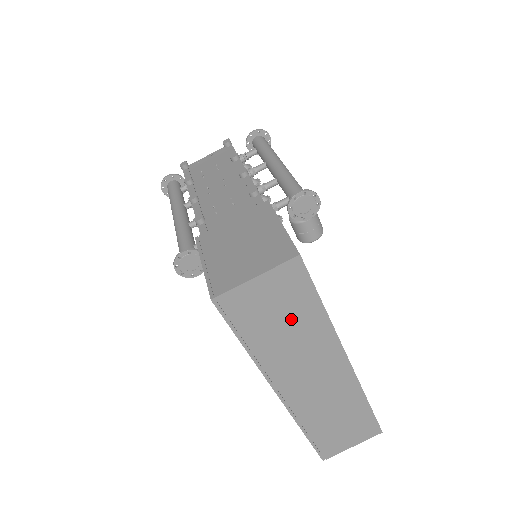
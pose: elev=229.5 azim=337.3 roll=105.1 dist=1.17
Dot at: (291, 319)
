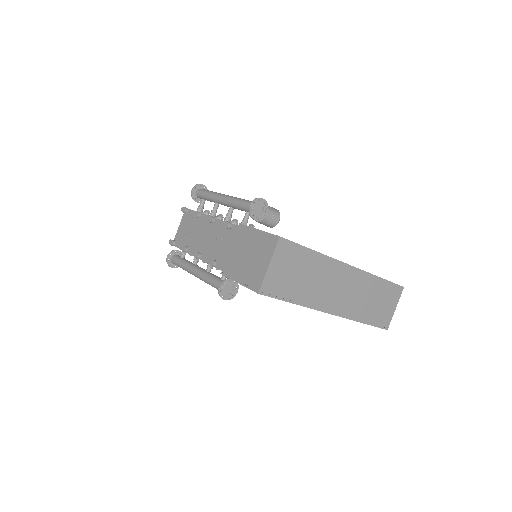
Dot at: (303, 270)
